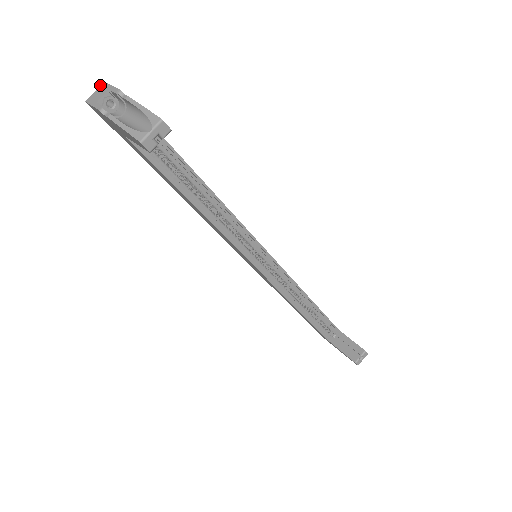
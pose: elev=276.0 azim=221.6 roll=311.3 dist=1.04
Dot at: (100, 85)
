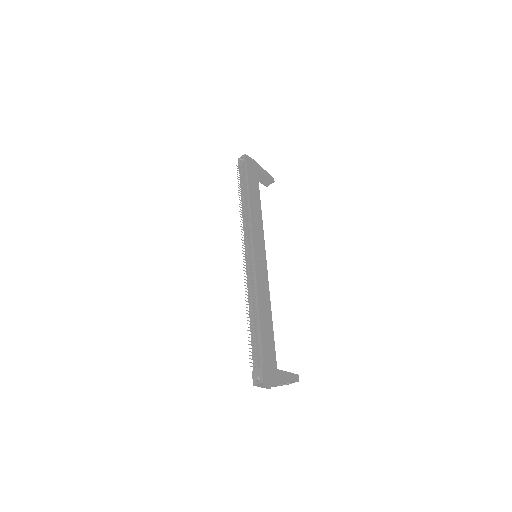
Dot at: (261, 383)
